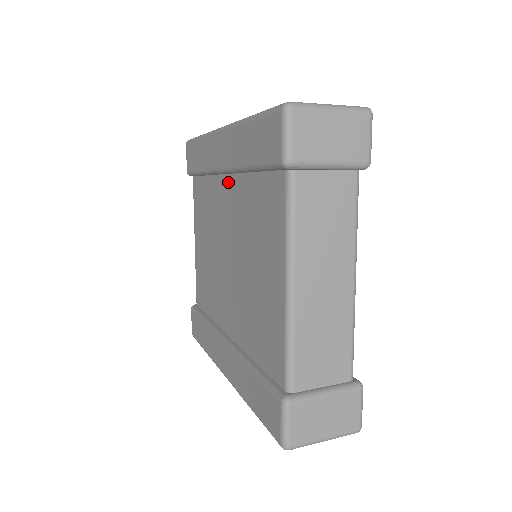
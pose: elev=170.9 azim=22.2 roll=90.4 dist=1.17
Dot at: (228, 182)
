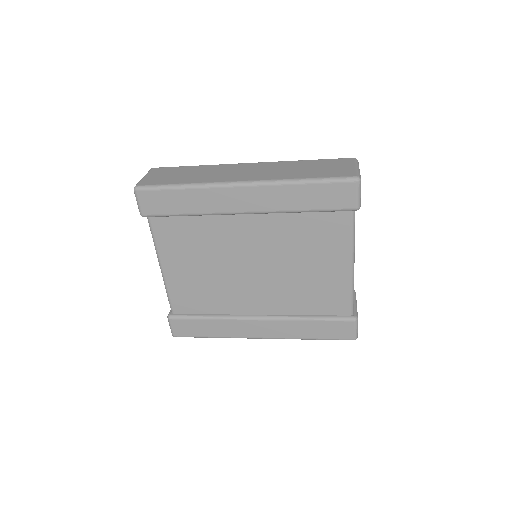
Dot at: (251, 219)
